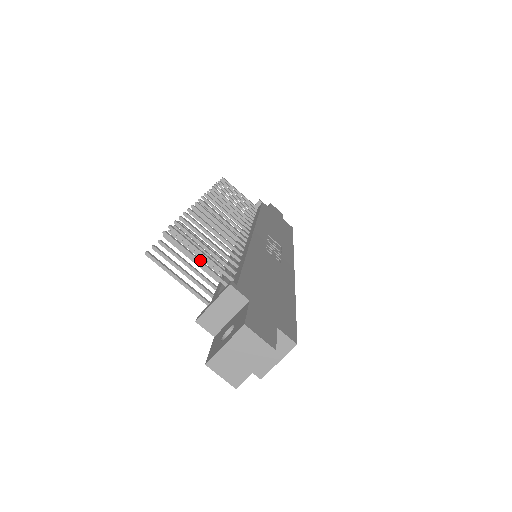
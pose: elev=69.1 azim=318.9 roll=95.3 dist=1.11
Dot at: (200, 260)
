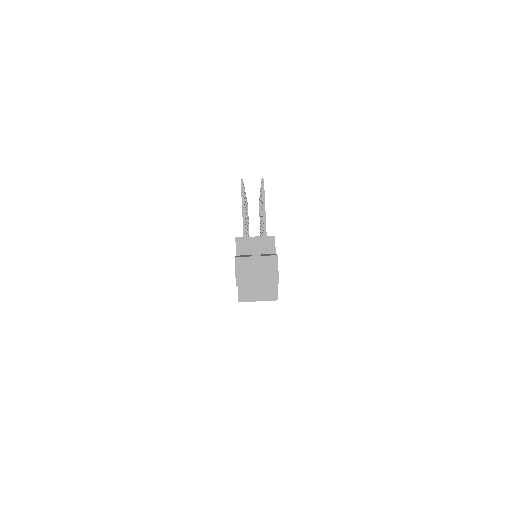
Dot at: (265, 211)
